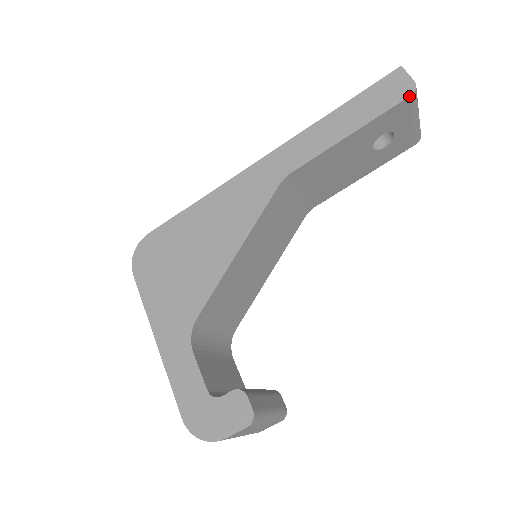
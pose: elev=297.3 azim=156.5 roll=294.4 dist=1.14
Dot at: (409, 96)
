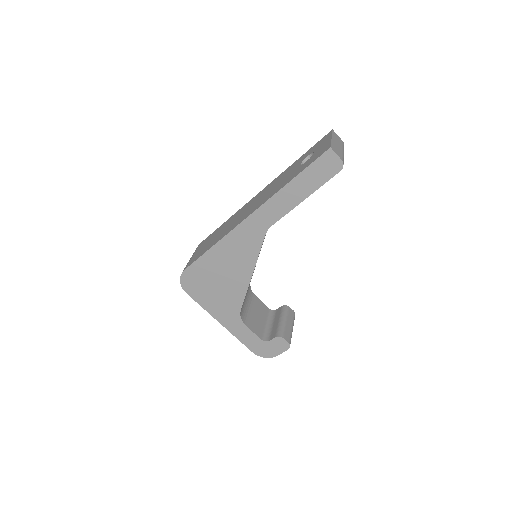
Dot at: occluded
